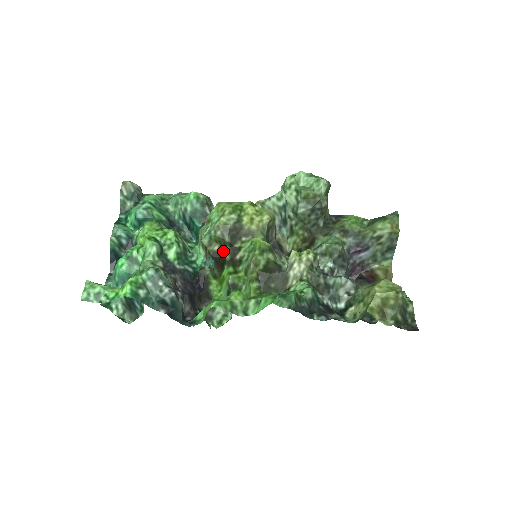
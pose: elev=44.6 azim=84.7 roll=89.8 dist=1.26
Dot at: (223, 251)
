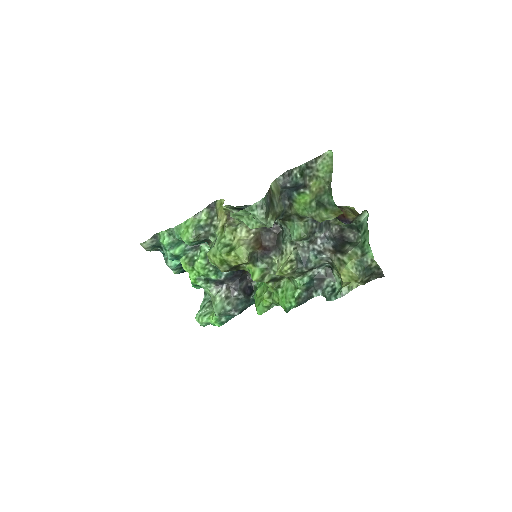
Dot at: occluded
